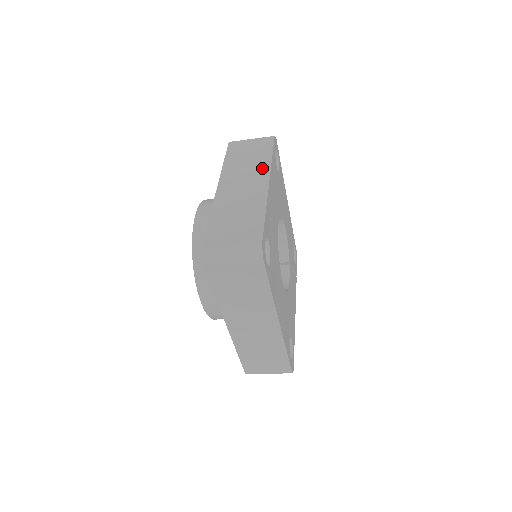
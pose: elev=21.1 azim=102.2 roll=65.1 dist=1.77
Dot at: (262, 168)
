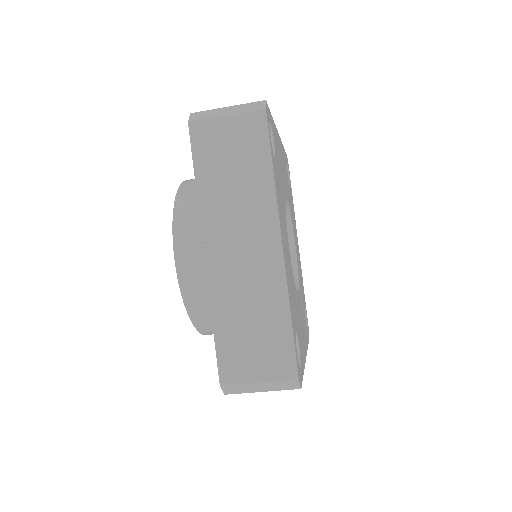
Dot at: occluded
